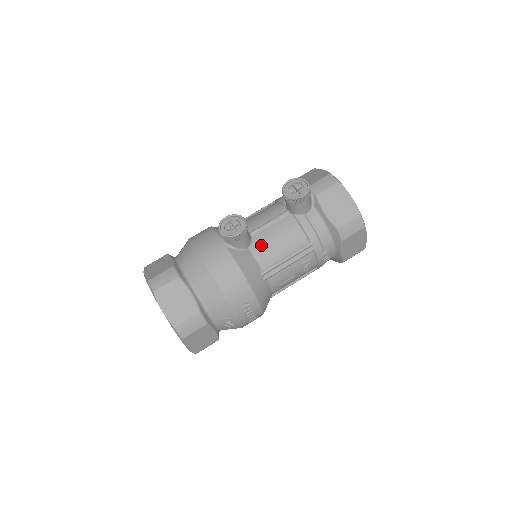
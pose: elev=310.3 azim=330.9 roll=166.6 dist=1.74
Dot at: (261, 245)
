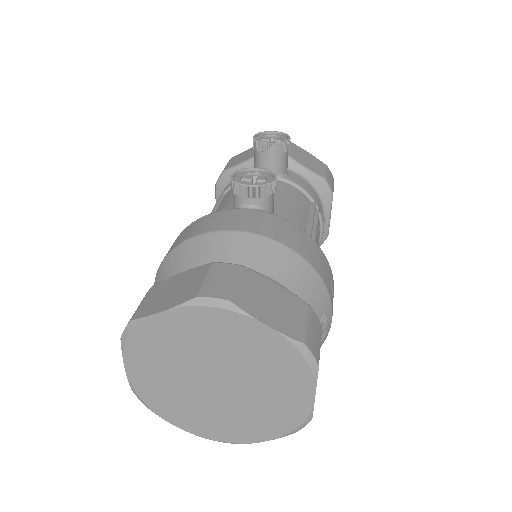
Dot at: (281, 211)
